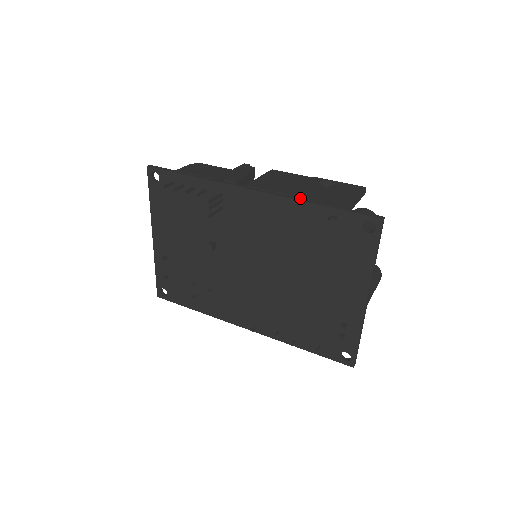
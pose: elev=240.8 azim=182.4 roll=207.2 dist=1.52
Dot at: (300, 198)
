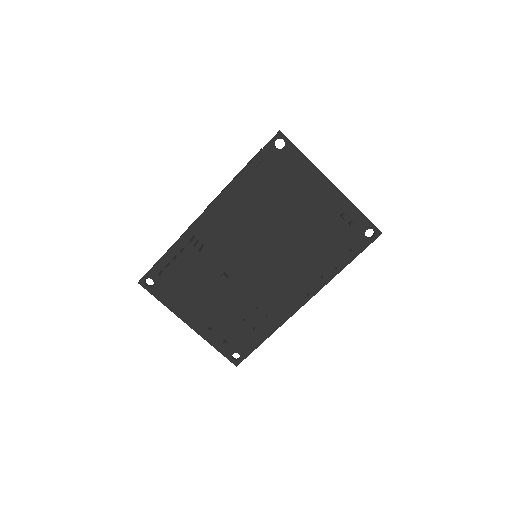
Dot at: (232, 181)
